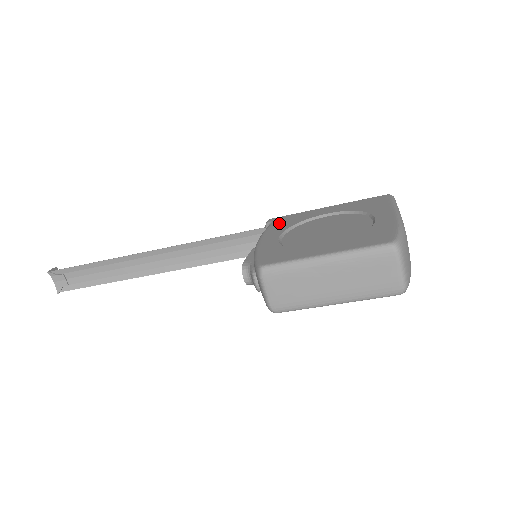
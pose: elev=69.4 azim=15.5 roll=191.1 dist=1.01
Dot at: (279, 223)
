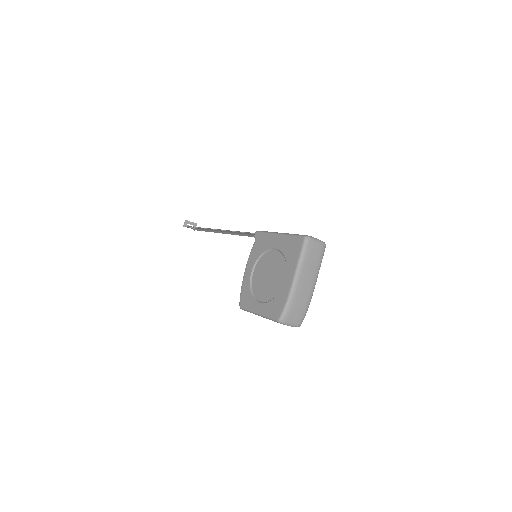
Dot at: (256, 246)
